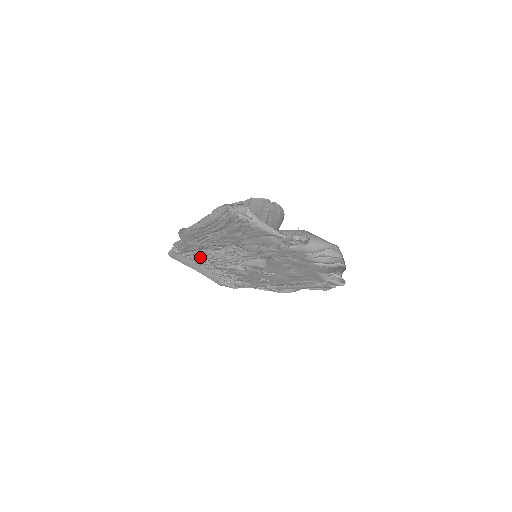
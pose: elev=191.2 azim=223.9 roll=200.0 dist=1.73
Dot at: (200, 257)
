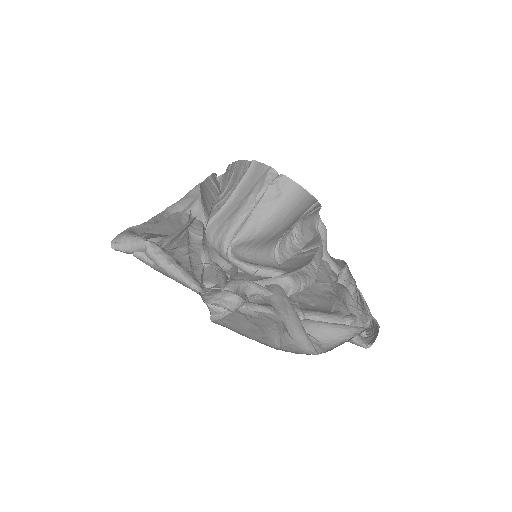
Dot at: occluded
